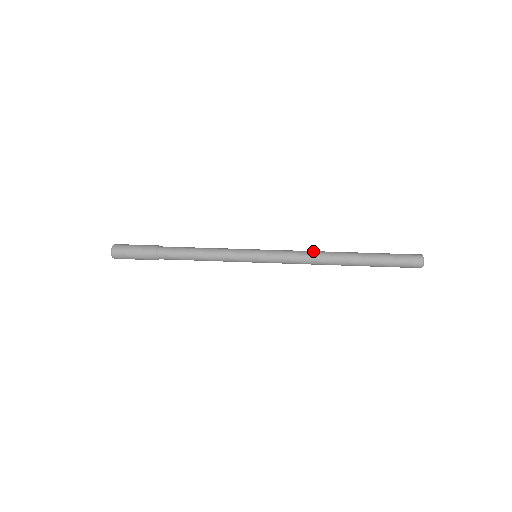
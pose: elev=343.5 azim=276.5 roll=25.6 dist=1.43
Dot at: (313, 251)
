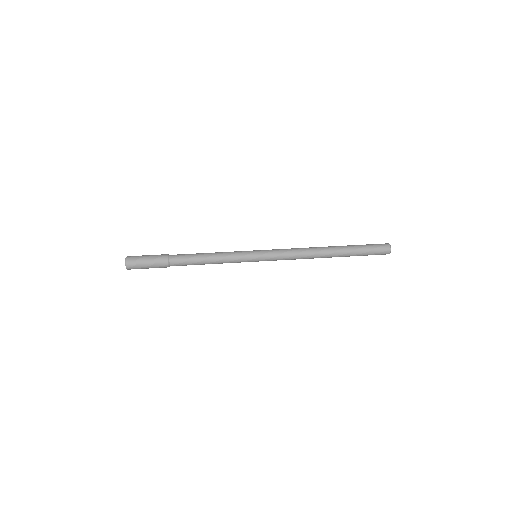
Dot at: (304, 248)
